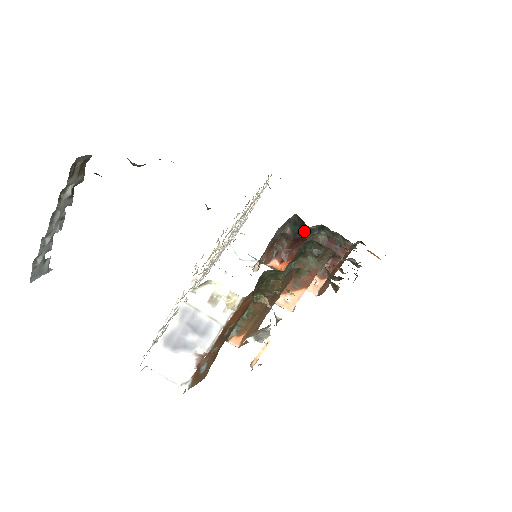
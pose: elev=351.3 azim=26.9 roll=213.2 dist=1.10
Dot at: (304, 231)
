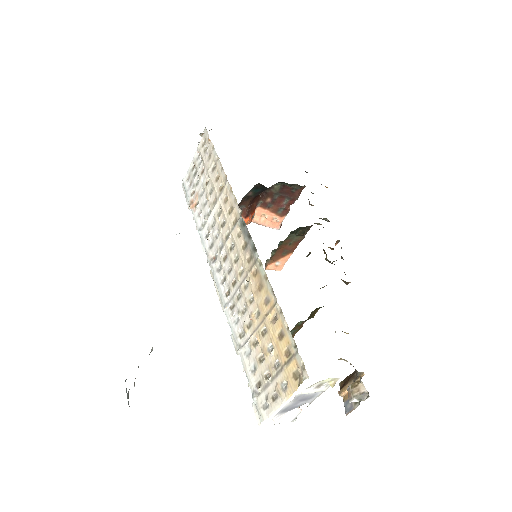
Dot at: (264, 190)
